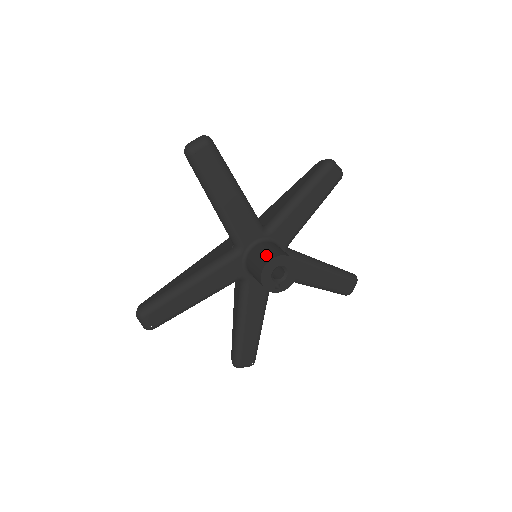
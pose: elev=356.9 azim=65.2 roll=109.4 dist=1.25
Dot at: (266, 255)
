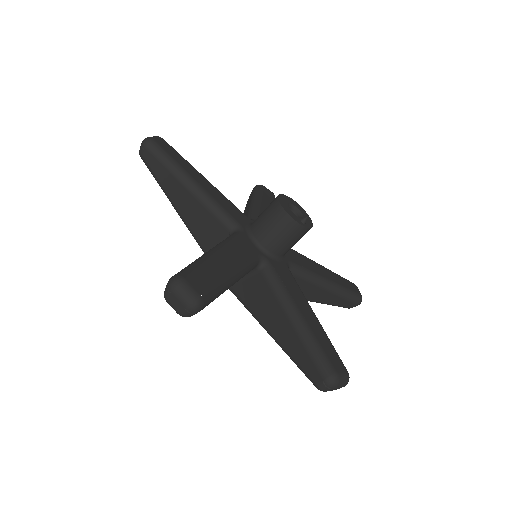
Dot at: (270, 203)
